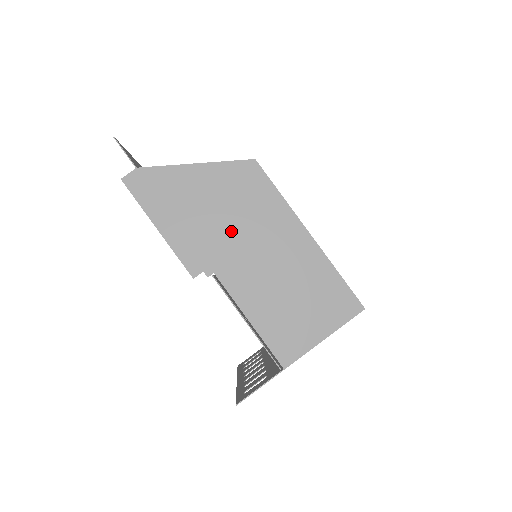
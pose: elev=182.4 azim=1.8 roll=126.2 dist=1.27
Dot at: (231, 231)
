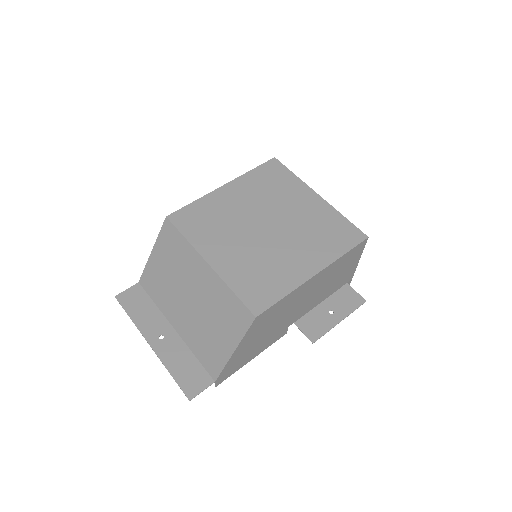
Dot at: (281, 321)
